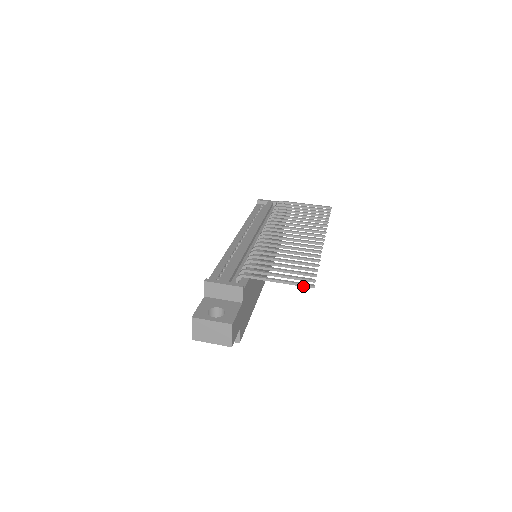
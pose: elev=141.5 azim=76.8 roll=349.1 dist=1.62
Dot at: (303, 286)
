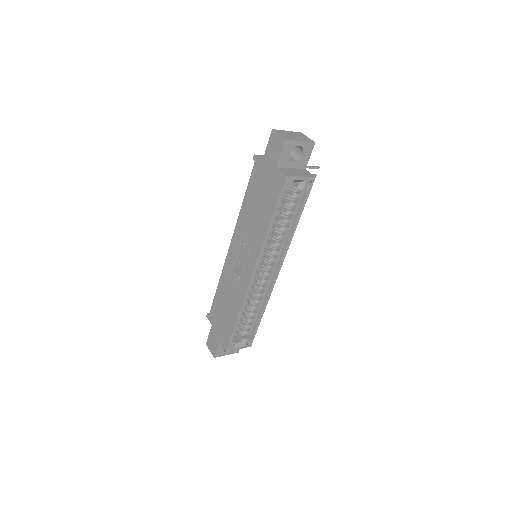
Dot at: (313, 167)
